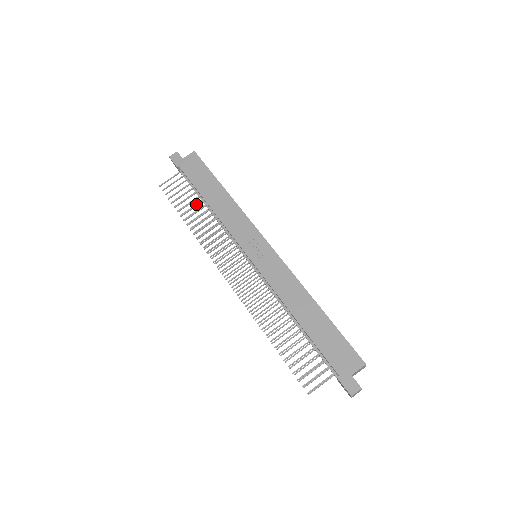
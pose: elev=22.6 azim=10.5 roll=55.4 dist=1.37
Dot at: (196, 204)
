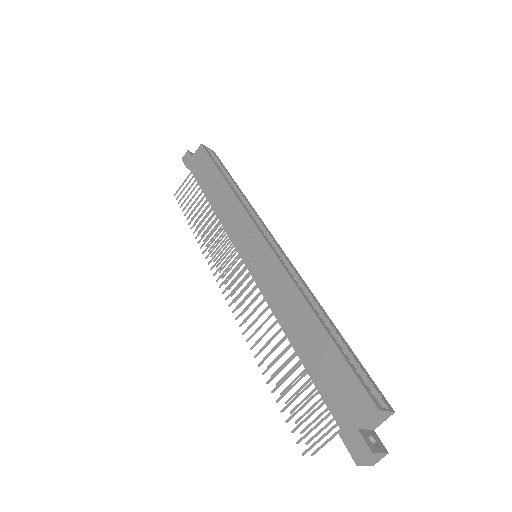
Dot at: (207, 205)
